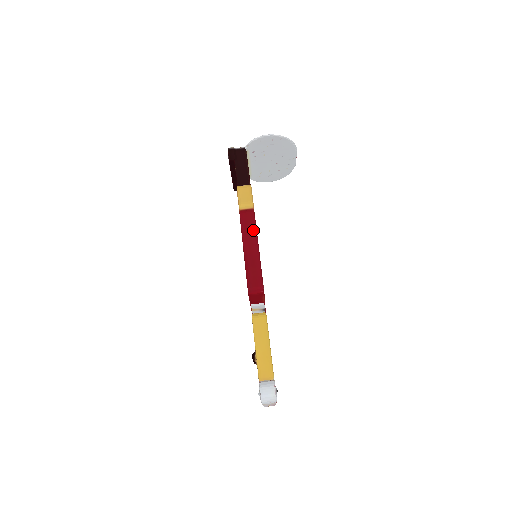
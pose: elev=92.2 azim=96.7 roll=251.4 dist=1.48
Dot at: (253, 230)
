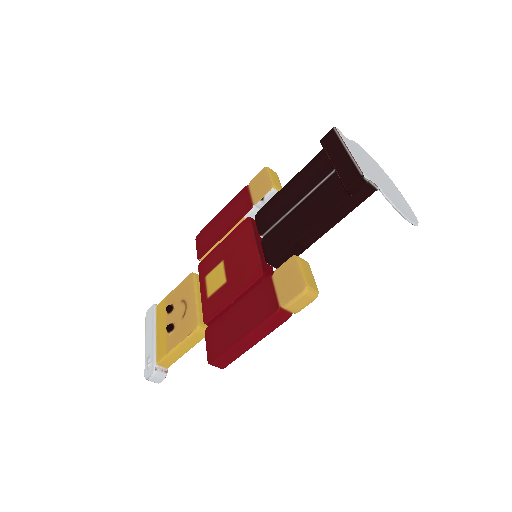
Dot at: (269, 332)
